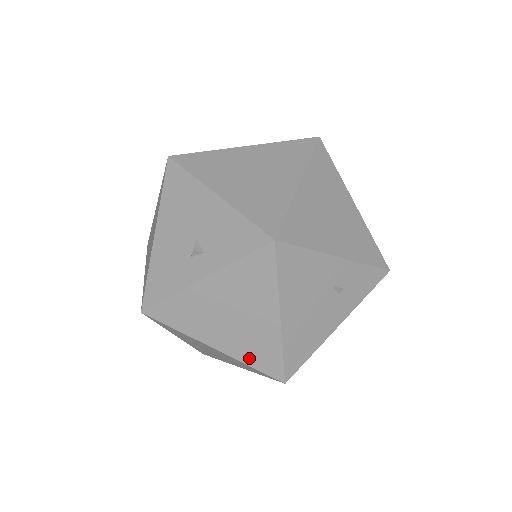
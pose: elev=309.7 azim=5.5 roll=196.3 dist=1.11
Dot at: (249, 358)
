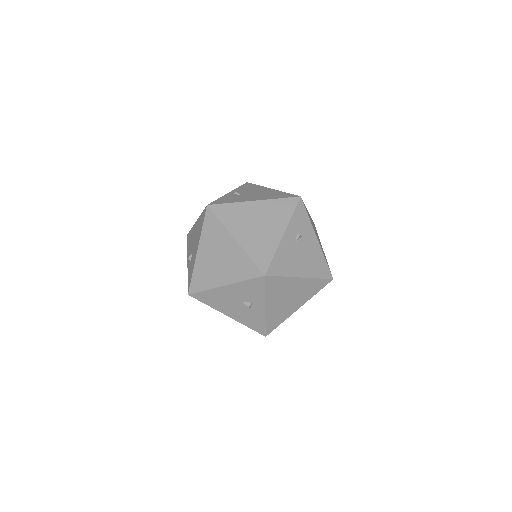
Dot at: (312, 294)
